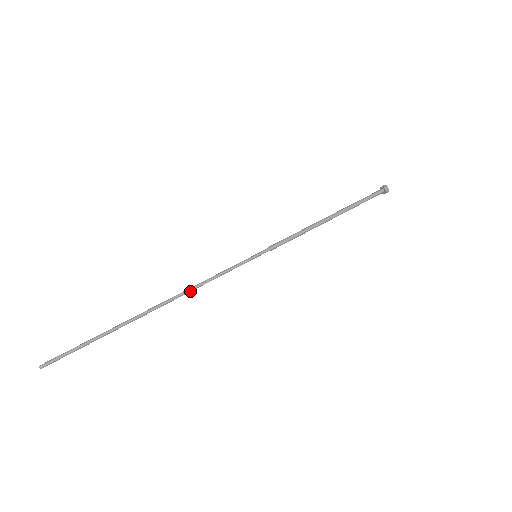
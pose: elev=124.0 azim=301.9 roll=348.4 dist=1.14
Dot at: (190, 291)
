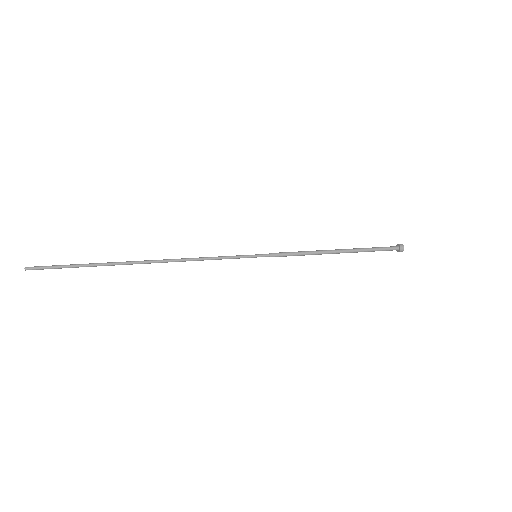
Dot at: (184, 261)
